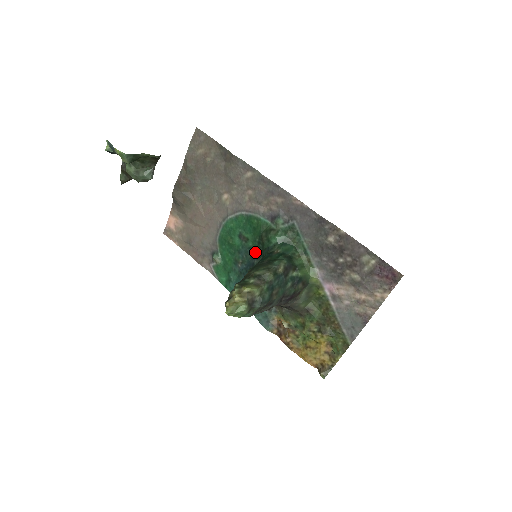
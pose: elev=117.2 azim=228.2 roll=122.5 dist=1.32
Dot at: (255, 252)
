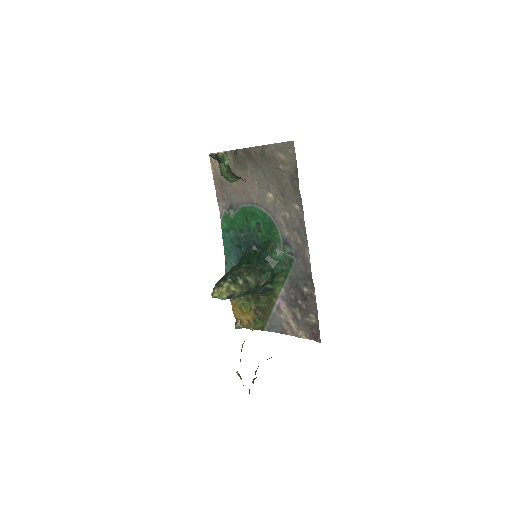
Dot at: (258, 242)
